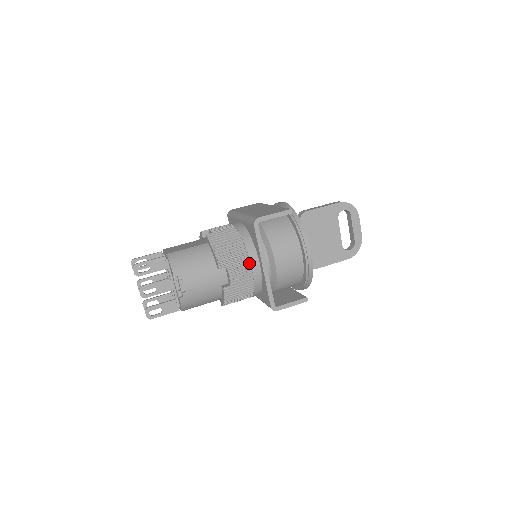
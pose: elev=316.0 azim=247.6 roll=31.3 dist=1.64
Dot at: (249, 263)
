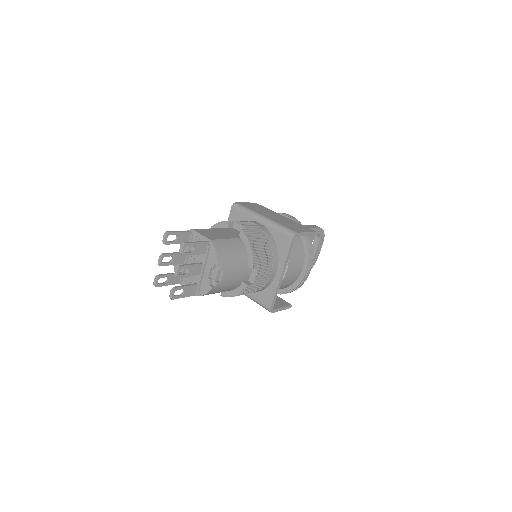
Dot at: (271, 268)
